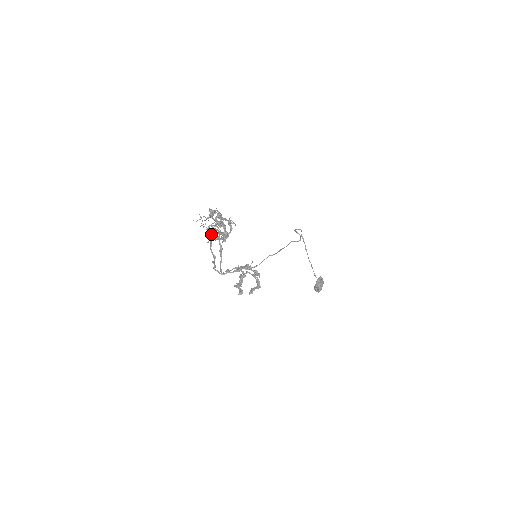
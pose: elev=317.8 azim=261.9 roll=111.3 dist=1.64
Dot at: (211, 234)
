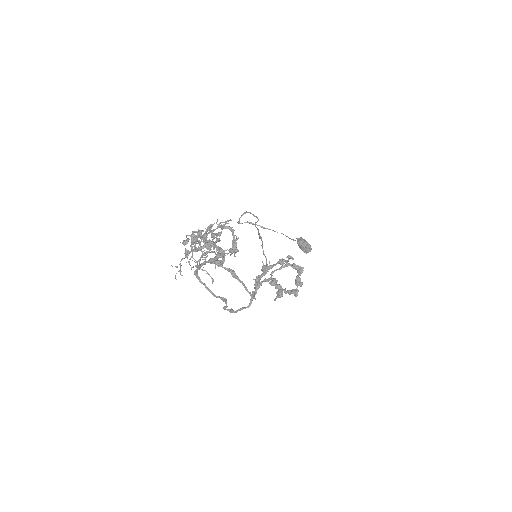
Dot at: (198, 279)
